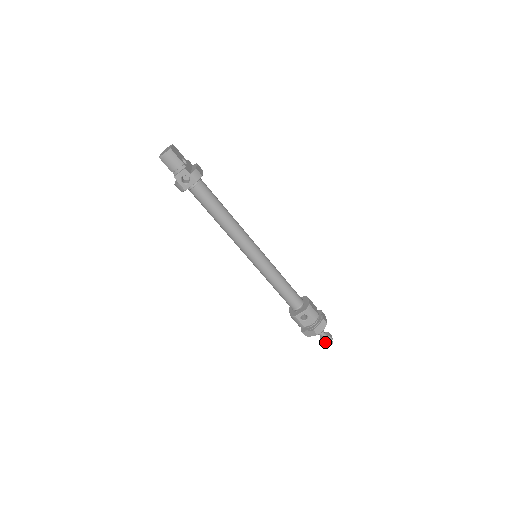
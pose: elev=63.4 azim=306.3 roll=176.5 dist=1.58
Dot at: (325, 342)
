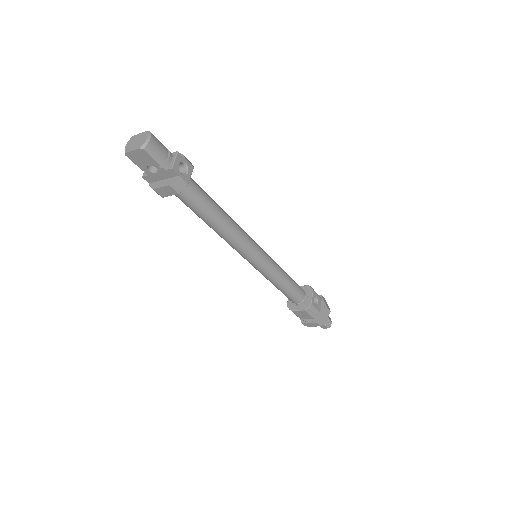
Dot at: (329, 323)
